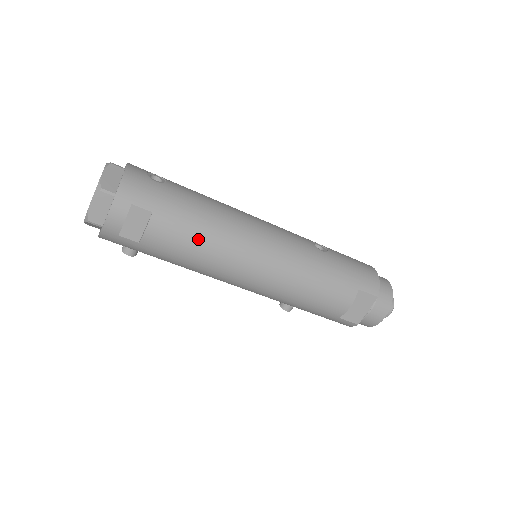
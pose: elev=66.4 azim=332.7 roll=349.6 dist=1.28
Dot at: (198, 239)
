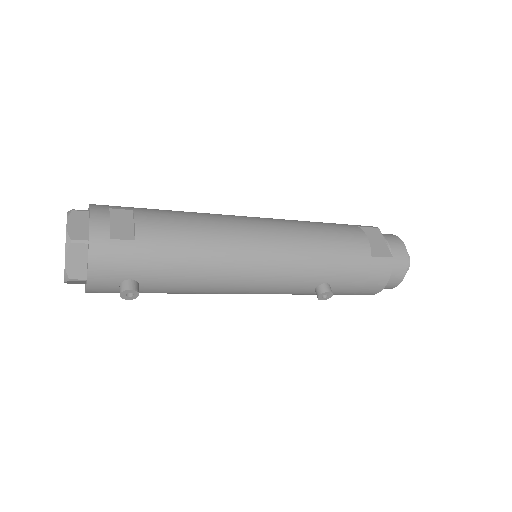
Dot at: (190, 219)
